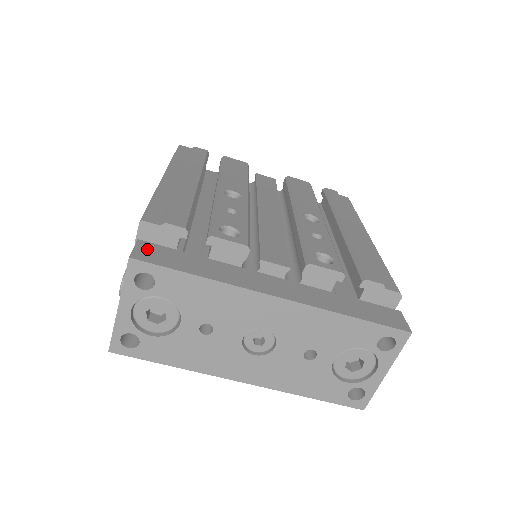
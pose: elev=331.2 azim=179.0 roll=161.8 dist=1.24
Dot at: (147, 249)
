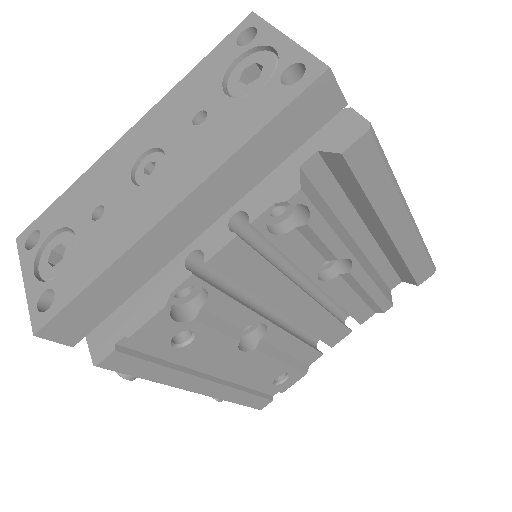
Dot at: occluded
